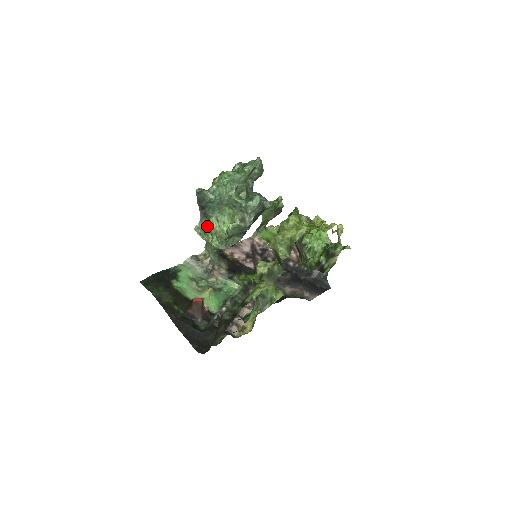
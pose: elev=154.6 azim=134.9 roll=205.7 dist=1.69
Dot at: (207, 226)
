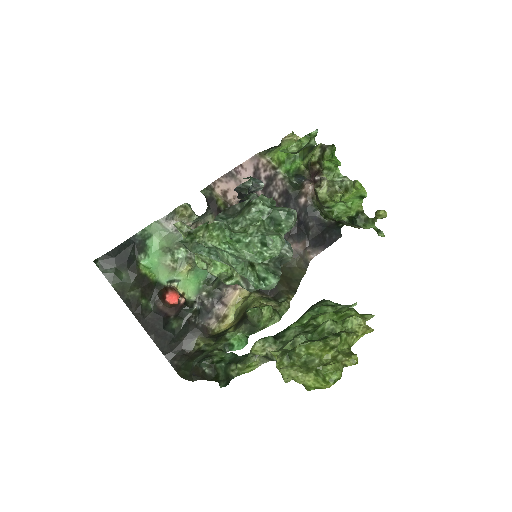
Dot at: occluded
